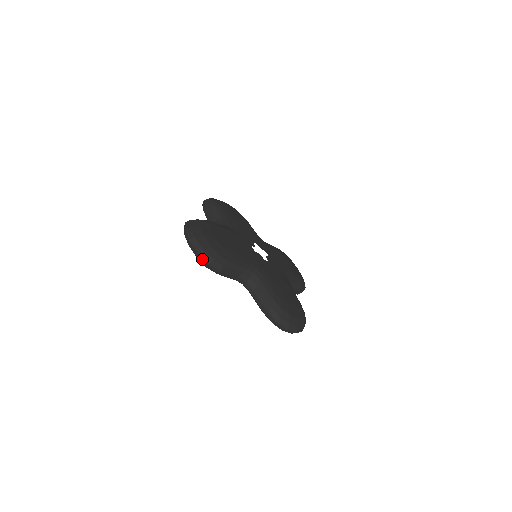
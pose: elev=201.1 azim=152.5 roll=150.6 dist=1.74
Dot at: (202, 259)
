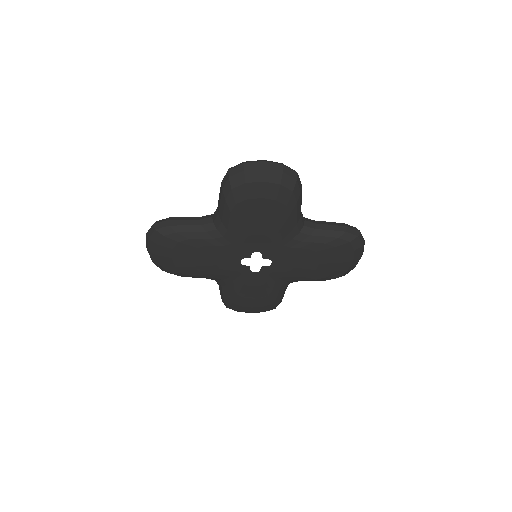
Dot at: occluded
